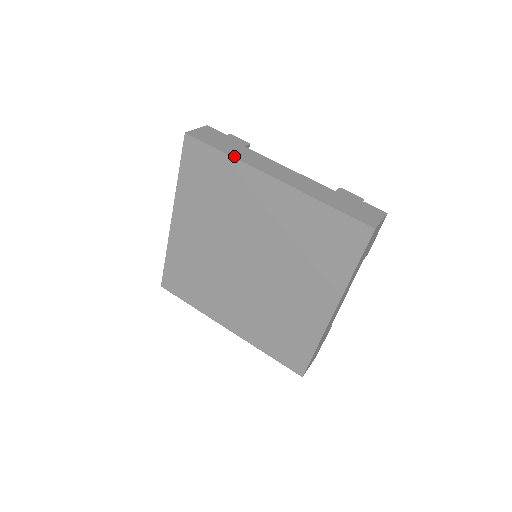
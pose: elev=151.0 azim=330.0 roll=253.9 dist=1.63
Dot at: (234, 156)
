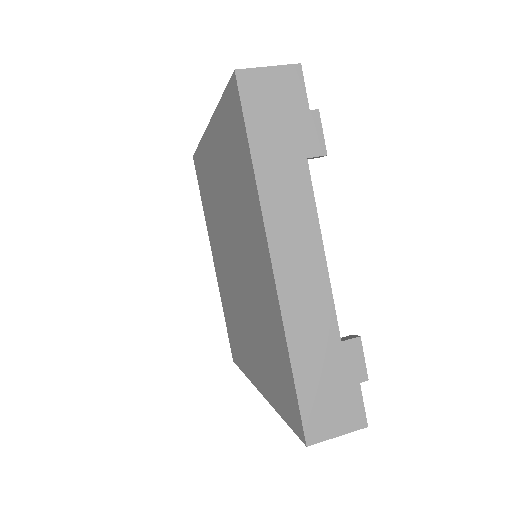
Dot at: (259, 177)
